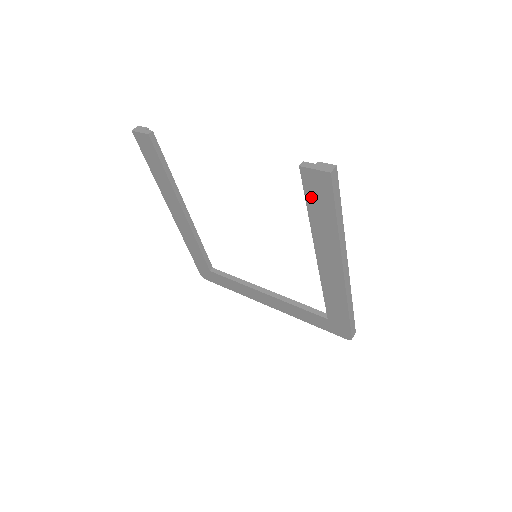
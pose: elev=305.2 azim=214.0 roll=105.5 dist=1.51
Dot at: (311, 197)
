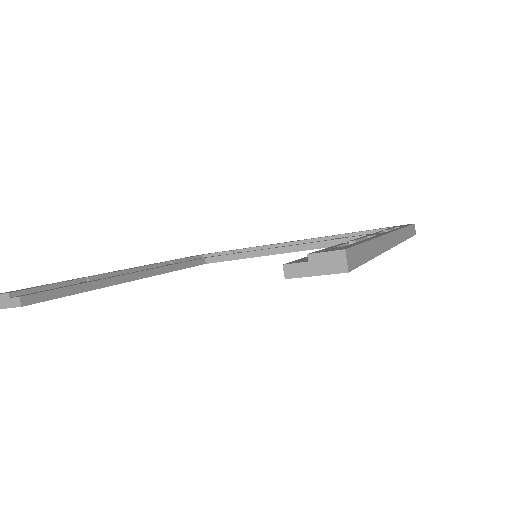
Dot at: occluded
